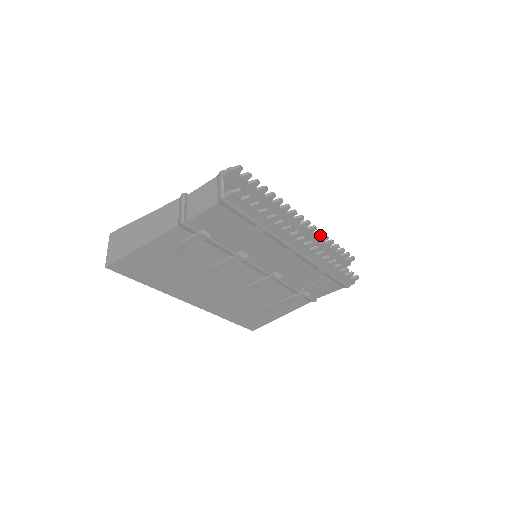
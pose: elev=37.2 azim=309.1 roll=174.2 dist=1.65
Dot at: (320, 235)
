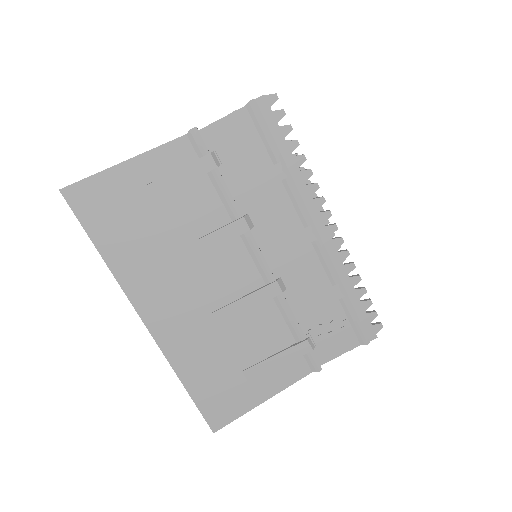
Dot at: (337, 249)
